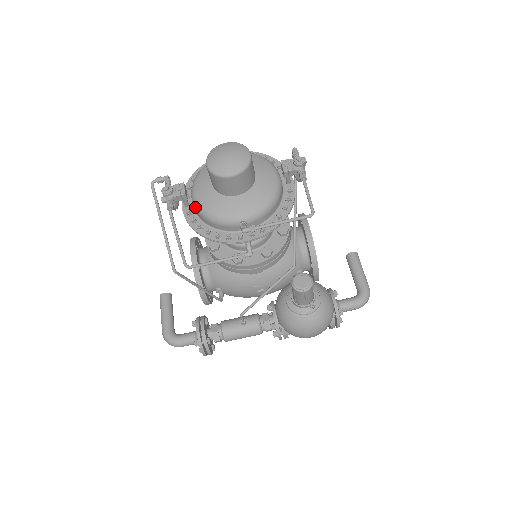
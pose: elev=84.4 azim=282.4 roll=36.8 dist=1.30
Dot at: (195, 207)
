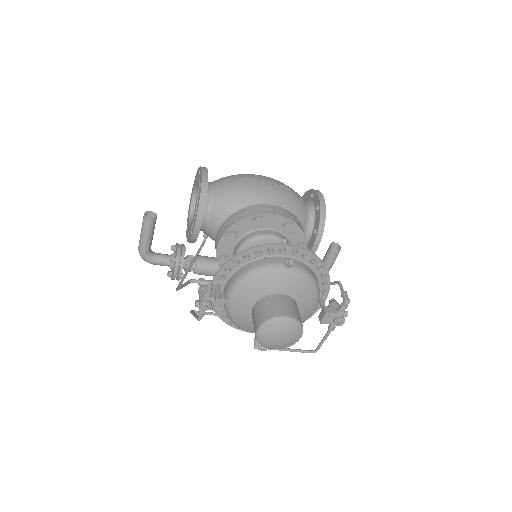
Dot at: (225, 307)
